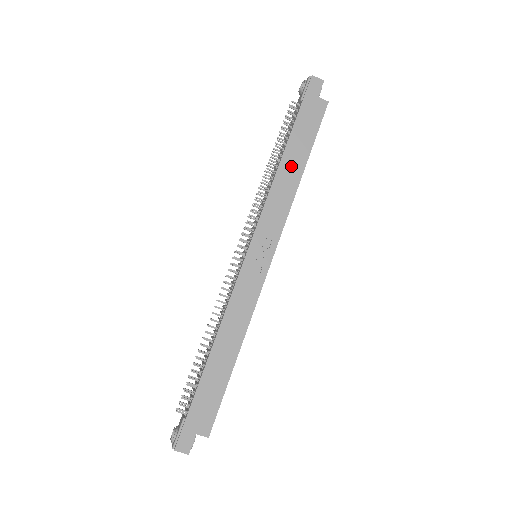
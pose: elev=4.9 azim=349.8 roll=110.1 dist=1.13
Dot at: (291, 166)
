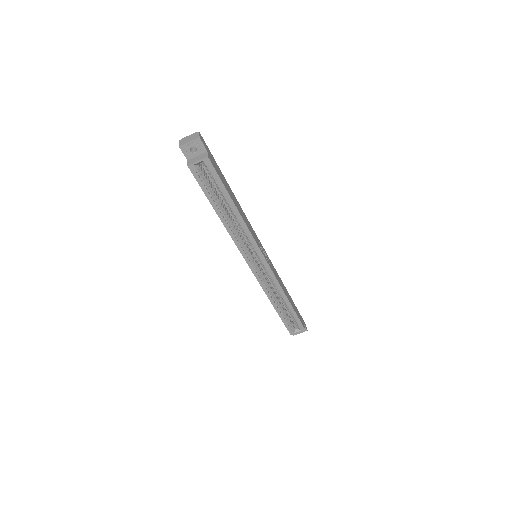
Dot at: occluded
